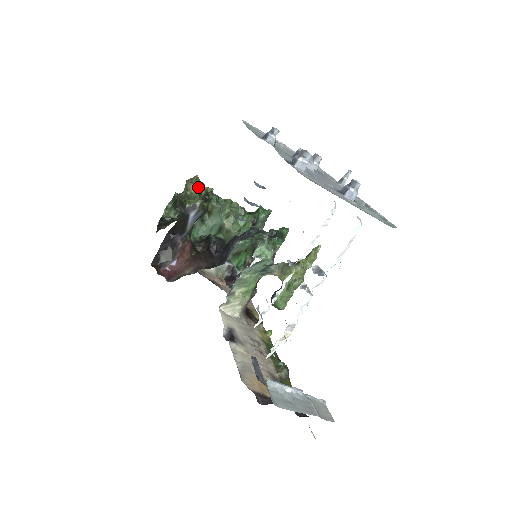
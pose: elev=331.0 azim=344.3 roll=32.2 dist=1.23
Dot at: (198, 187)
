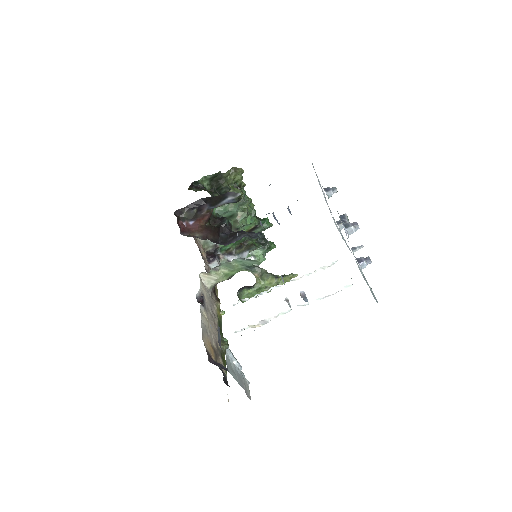
Dot at: (238, 177)
